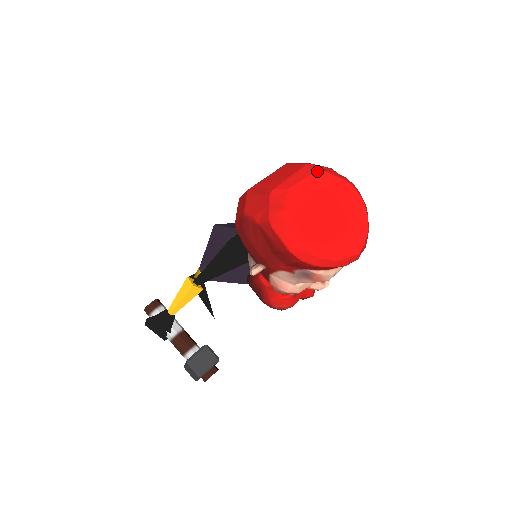
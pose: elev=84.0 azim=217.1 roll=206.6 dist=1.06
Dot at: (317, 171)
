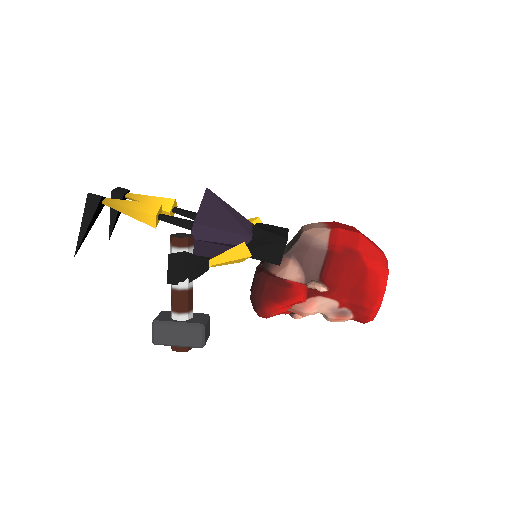
Dot at: occluded
